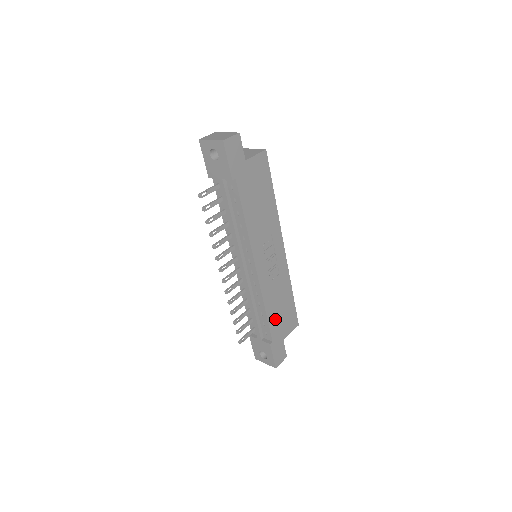
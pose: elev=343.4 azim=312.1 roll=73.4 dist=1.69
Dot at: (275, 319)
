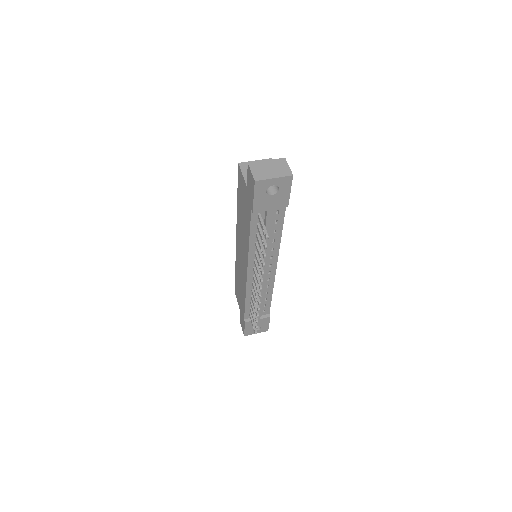
Dot at: occluded
